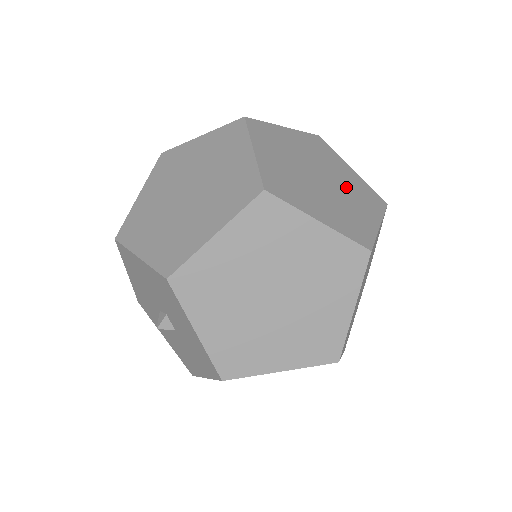
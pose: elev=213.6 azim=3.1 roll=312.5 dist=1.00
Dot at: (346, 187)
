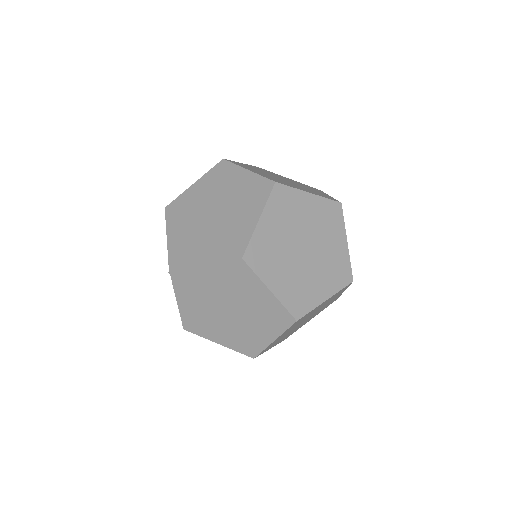
Dot at: (323, 261)
